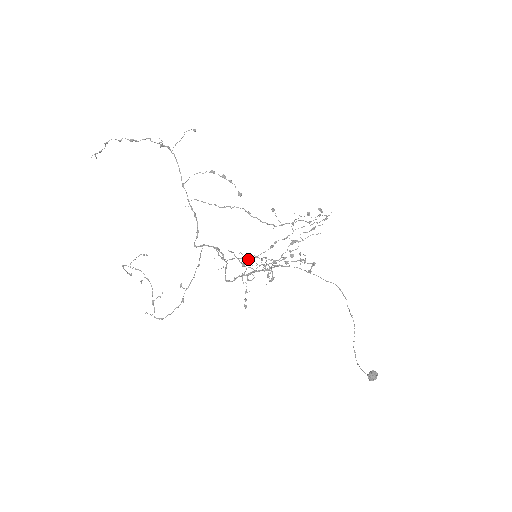
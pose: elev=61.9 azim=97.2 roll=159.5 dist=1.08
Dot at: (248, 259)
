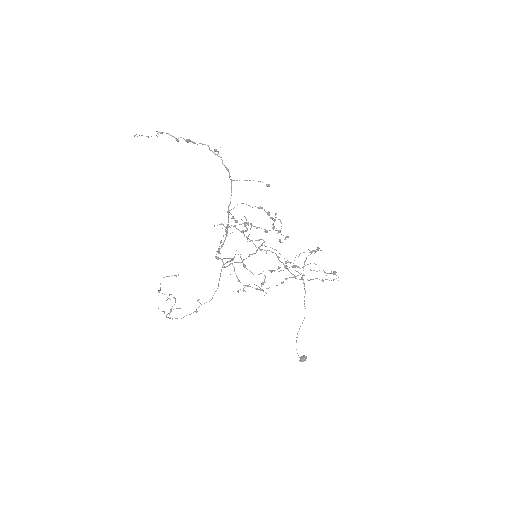
Dot at: (261, 290)
